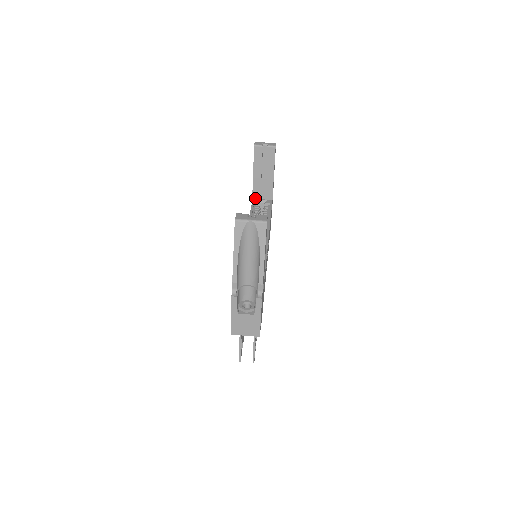
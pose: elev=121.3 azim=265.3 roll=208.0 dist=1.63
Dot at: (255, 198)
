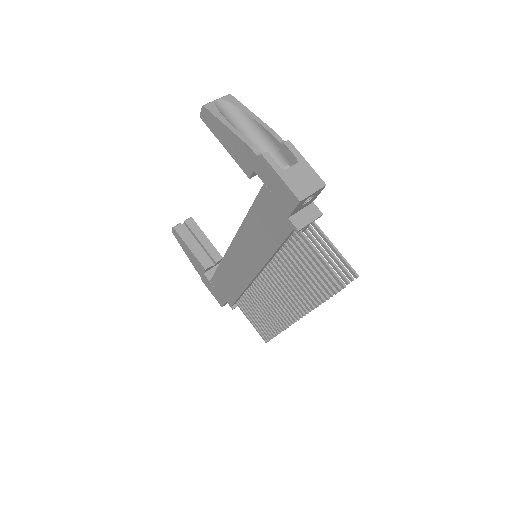
Dot at: occluded
